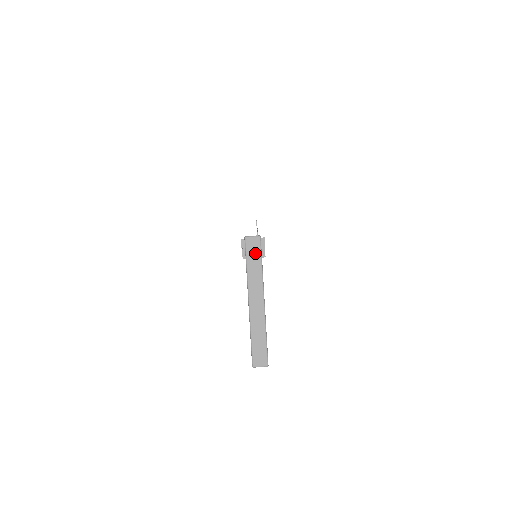
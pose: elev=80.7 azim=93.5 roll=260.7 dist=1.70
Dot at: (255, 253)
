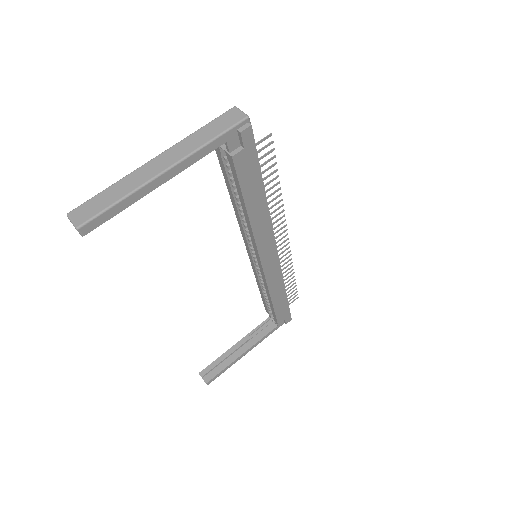
Dot at: (223, 125)
